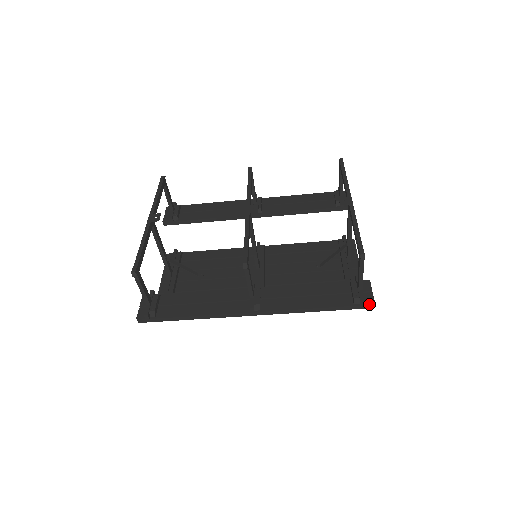
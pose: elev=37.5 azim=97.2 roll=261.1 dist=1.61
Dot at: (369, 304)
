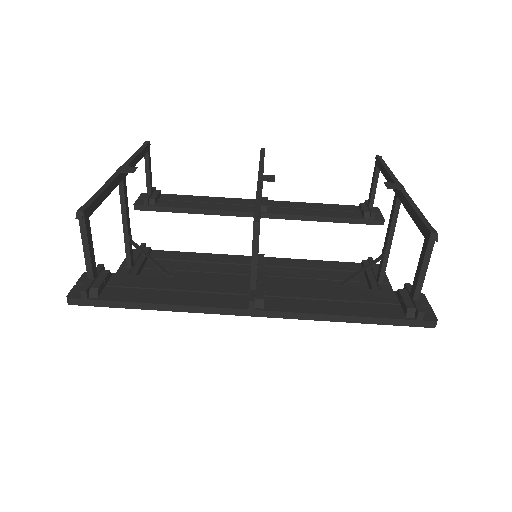
Dot at: (429, 320)
